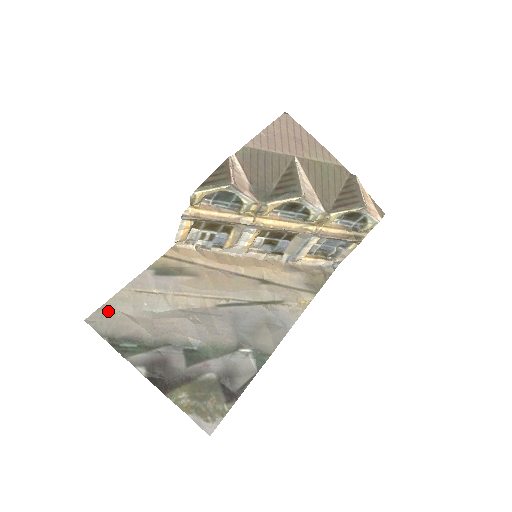
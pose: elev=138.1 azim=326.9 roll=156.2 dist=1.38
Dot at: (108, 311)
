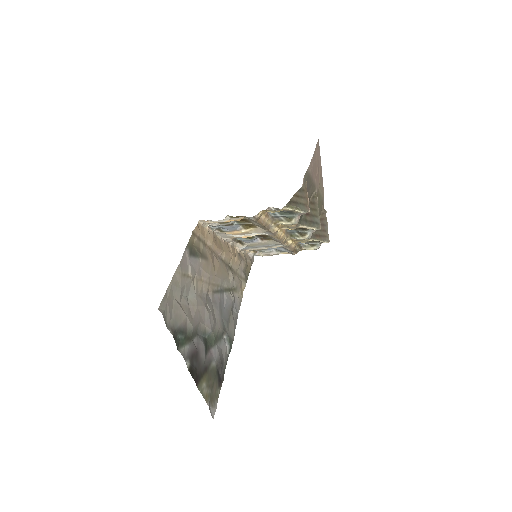
Dot at: (169, 297)
